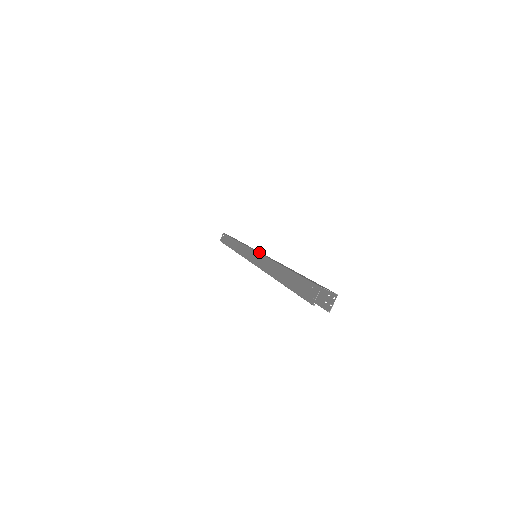
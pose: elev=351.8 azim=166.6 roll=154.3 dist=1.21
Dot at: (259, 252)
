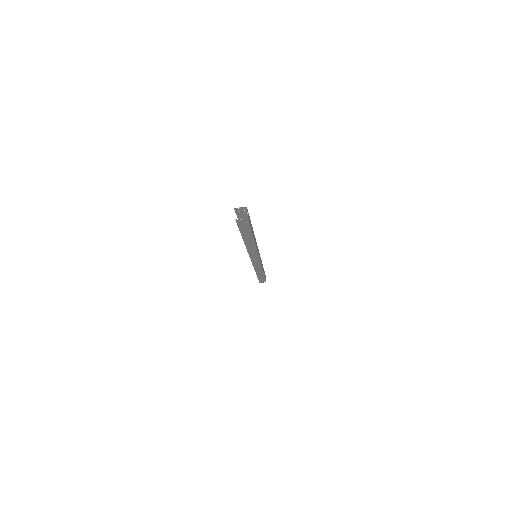
Dot at: occluded
